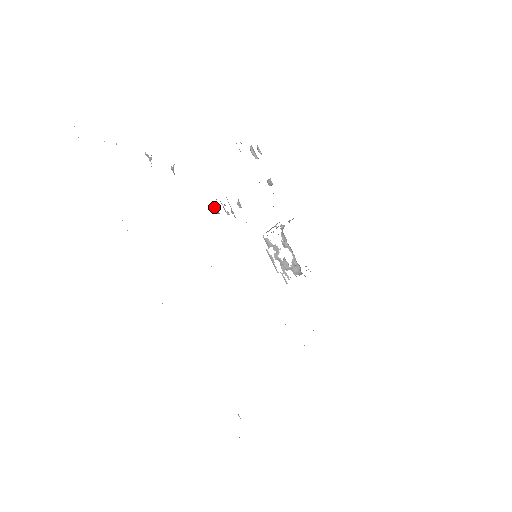
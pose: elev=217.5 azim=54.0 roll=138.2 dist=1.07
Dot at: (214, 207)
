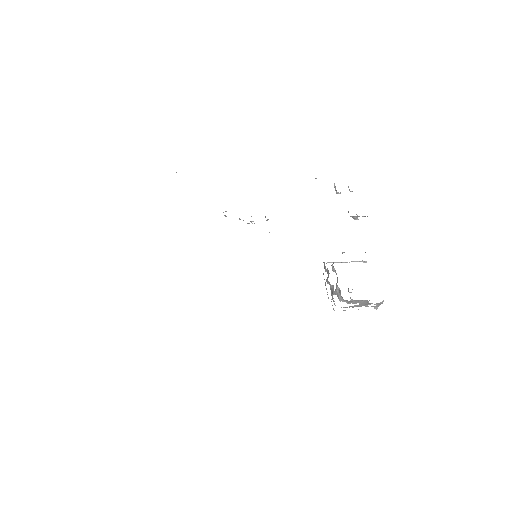
Dot at: occluded
